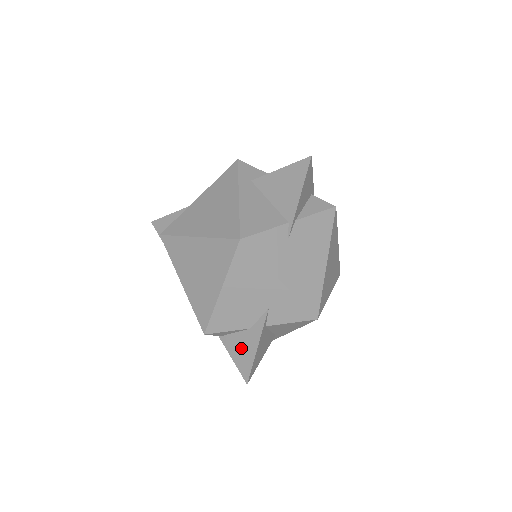
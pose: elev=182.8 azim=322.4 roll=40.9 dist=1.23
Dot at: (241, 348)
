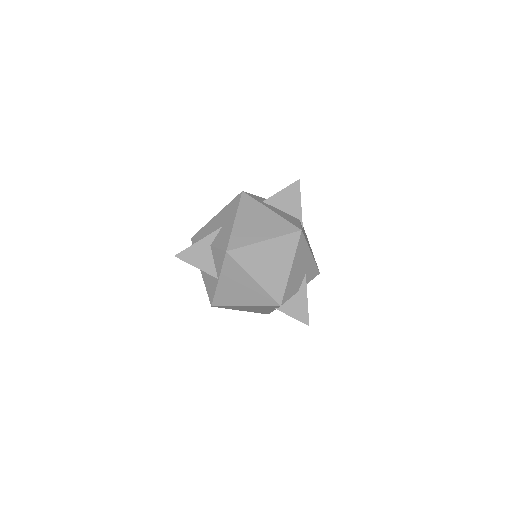
Dot at: (296, 307)
